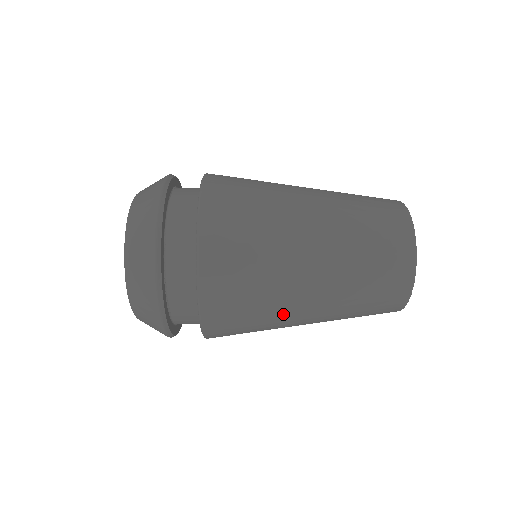
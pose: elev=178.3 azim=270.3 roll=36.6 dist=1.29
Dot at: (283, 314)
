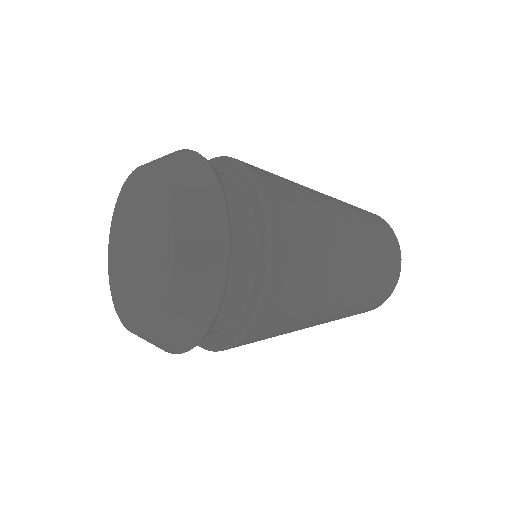
Dot at: occluded
